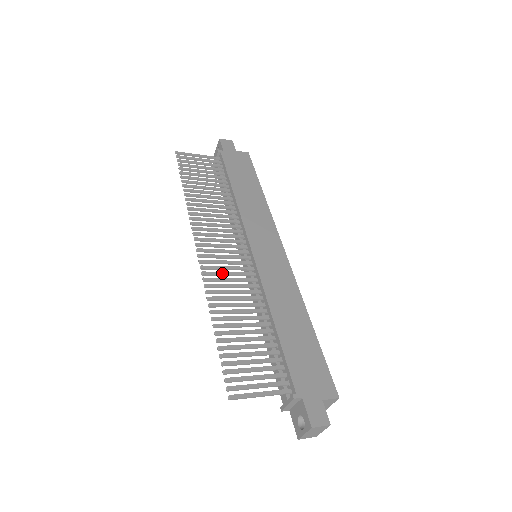
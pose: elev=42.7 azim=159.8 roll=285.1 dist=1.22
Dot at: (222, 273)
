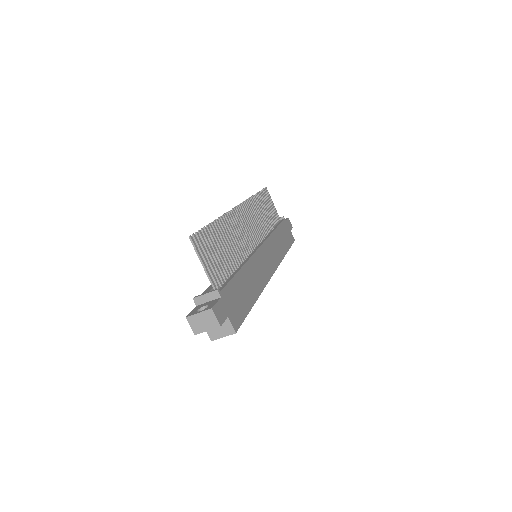
Dot at: (239, 226)
